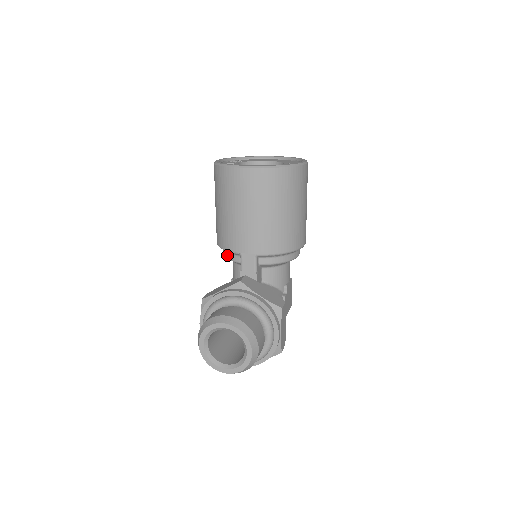
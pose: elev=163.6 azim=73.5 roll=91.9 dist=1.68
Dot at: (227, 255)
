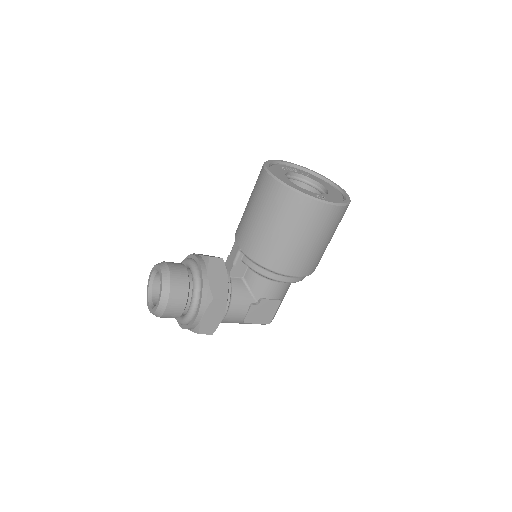
Dot at: occluded
